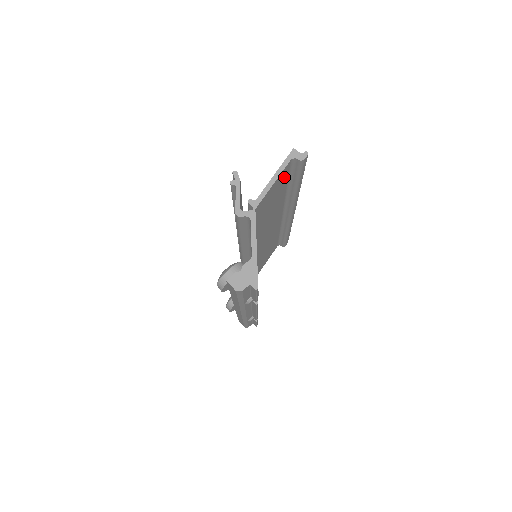
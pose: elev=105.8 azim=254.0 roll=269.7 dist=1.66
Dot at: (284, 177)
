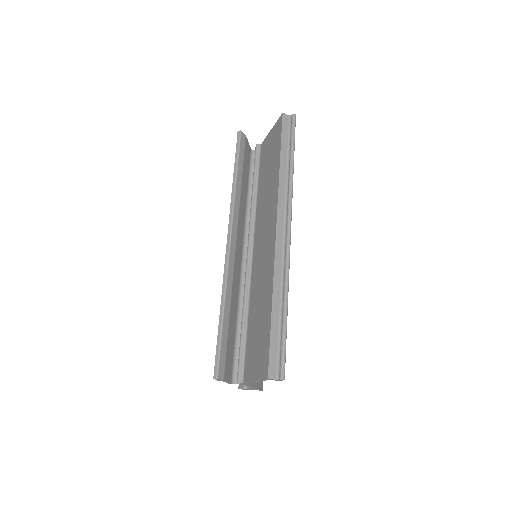
Dot at: occluded
